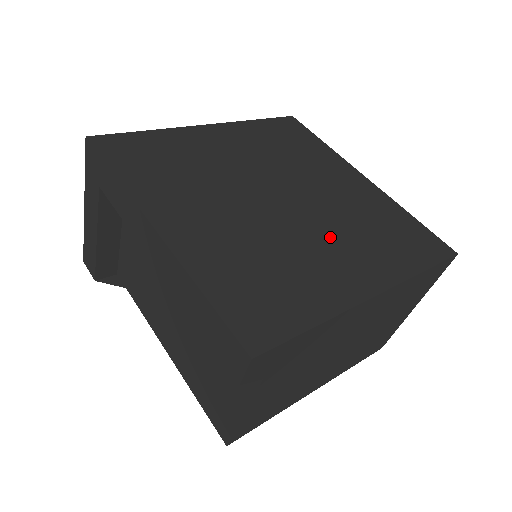
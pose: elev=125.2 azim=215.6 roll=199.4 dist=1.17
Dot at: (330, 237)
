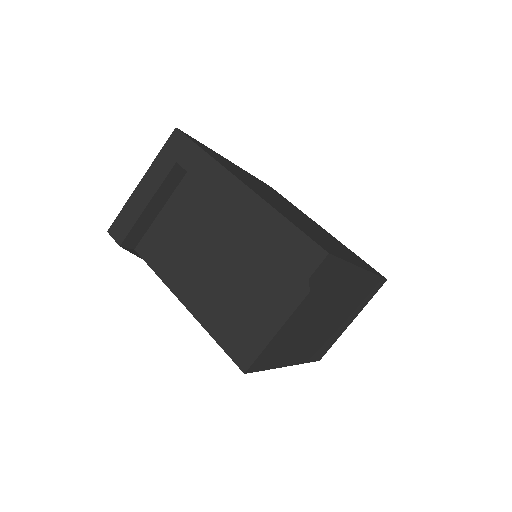
Dot at: (327, 238)
